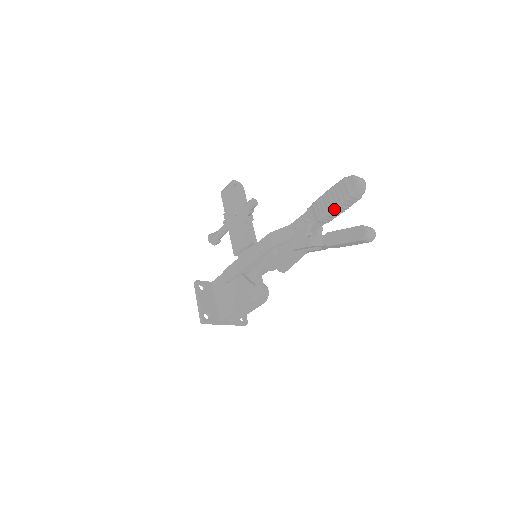
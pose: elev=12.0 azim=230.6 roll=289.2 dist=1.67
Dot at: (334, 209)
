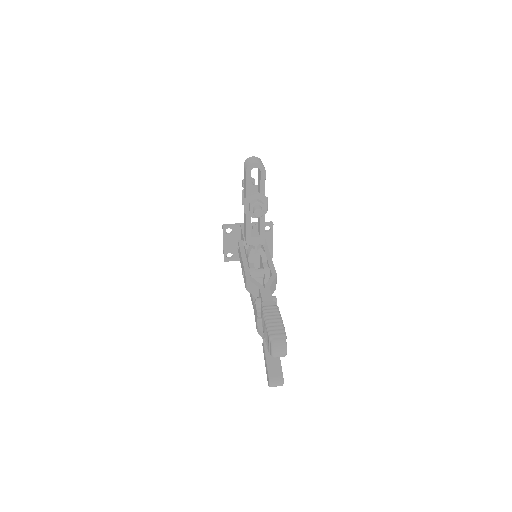
Dot at: occluded
